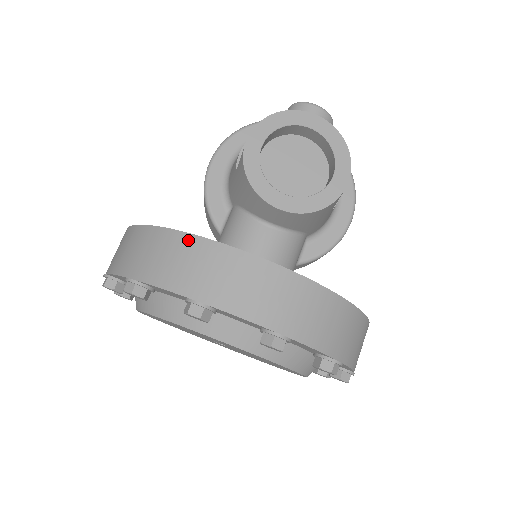
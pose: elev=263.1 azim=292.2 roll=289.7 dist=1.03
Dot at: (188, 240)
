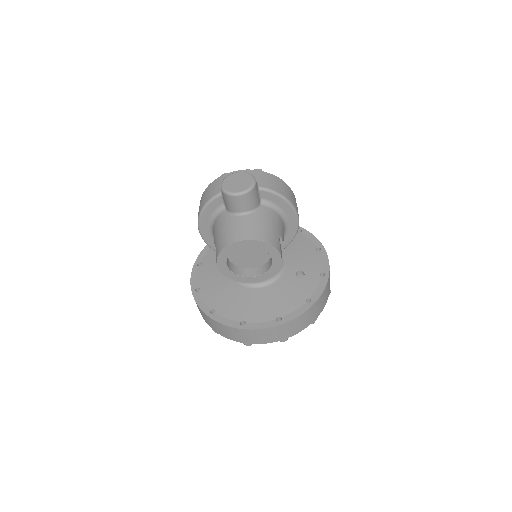
Dot at: (227, 328)
